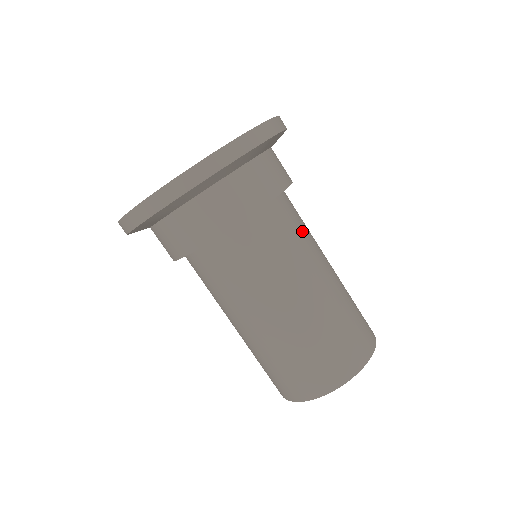
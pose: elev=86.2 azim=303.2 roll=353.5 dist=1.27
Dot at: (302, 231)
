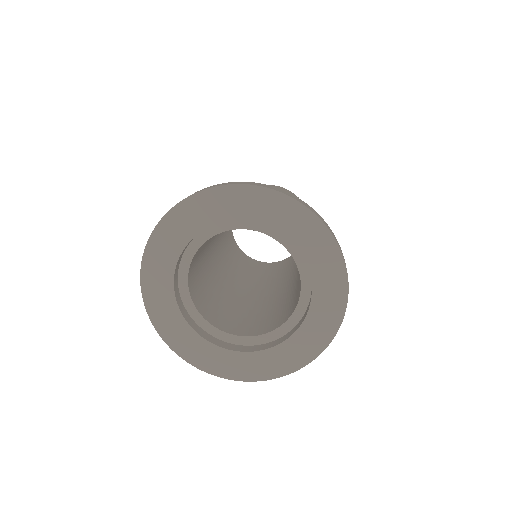
Dot at: occluded
